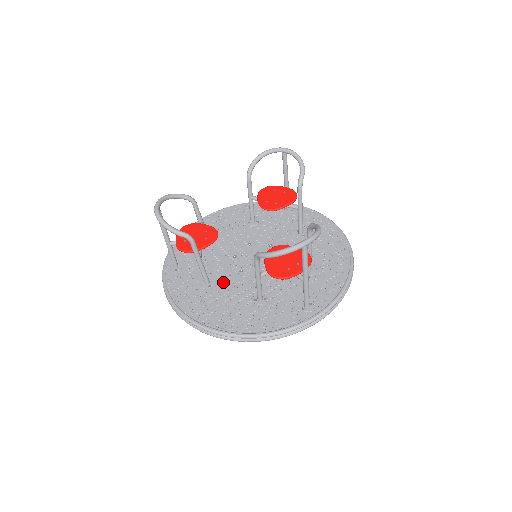
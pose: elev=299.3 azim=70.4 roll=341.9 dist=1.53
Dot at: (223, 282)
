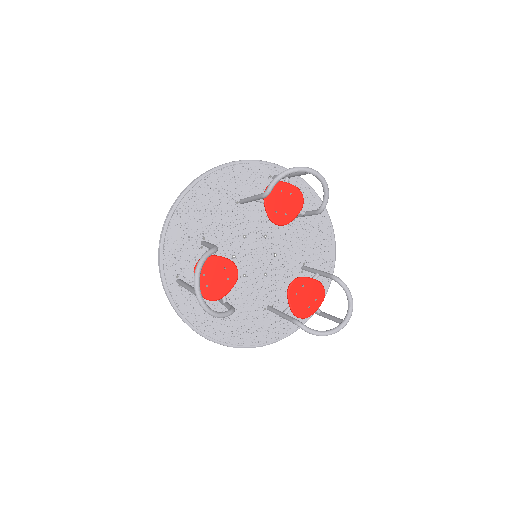
Dot at: (232, 293)
